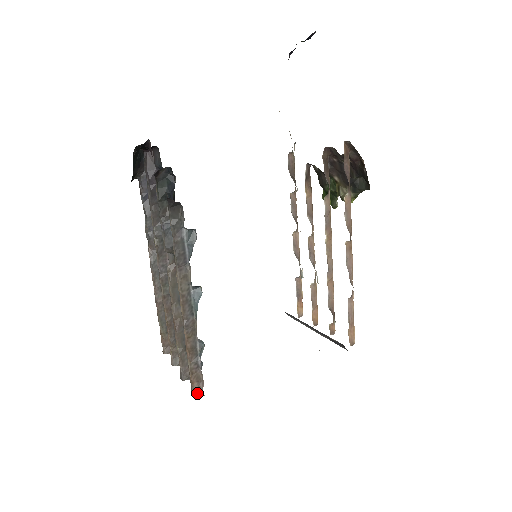
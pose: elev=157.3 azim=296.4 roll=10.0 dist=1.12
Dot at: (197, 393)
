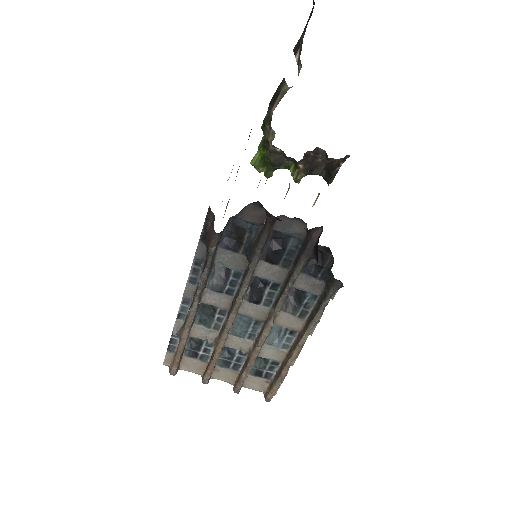
Dot at: (271, 398)
